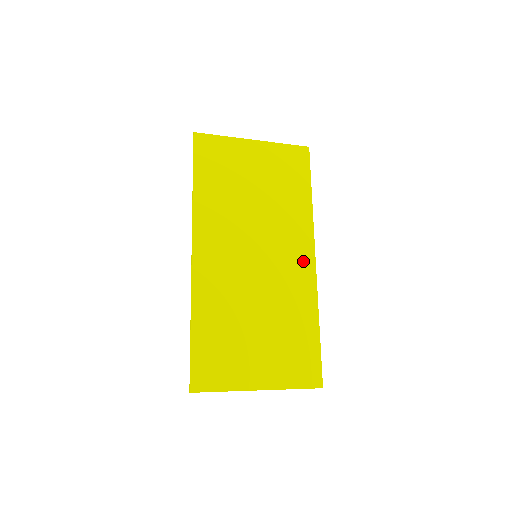
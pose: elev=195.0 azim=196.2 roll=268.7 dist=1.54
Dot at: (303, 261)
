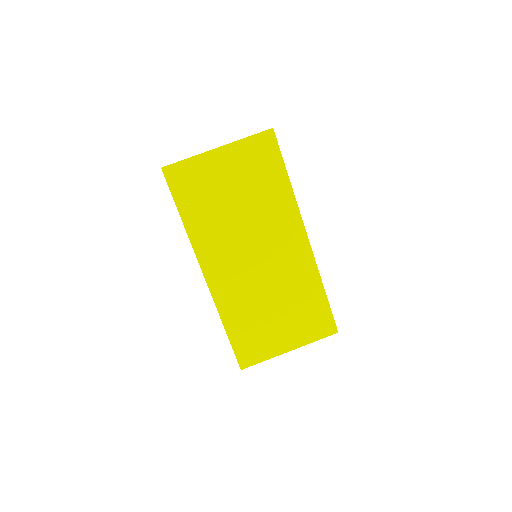
Dot at: (297, 243)
